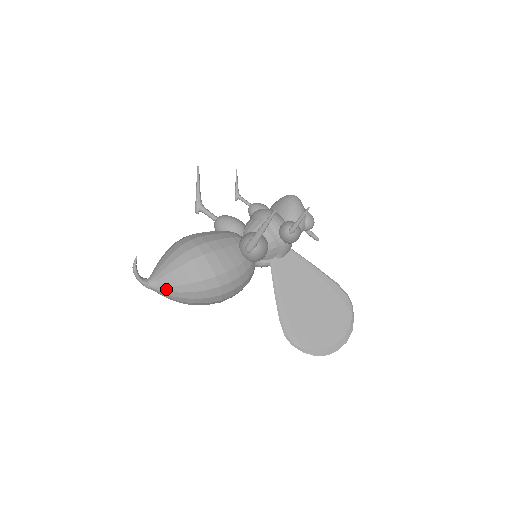
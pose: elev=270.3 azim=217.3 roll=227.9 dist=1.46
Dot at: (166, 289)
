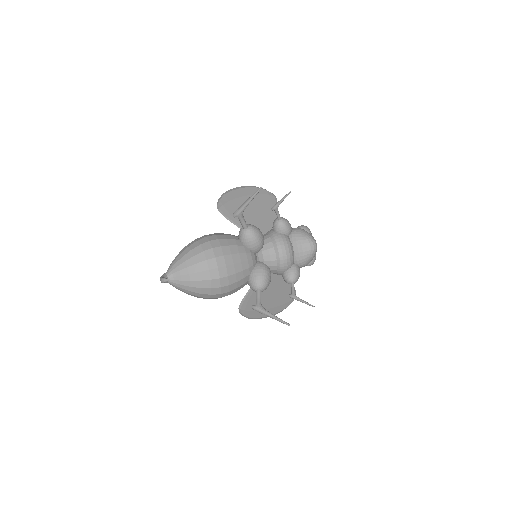
Dot at: (179, 289)
